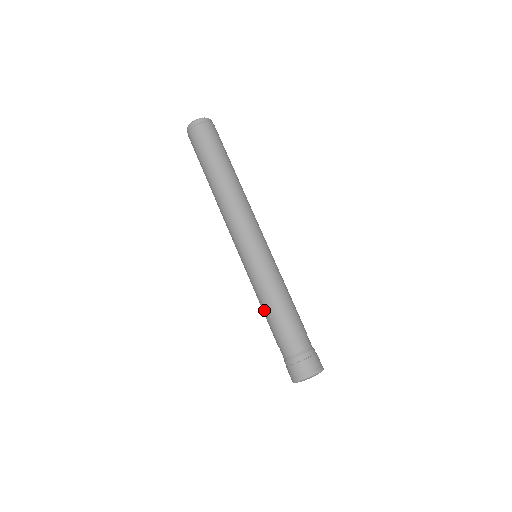
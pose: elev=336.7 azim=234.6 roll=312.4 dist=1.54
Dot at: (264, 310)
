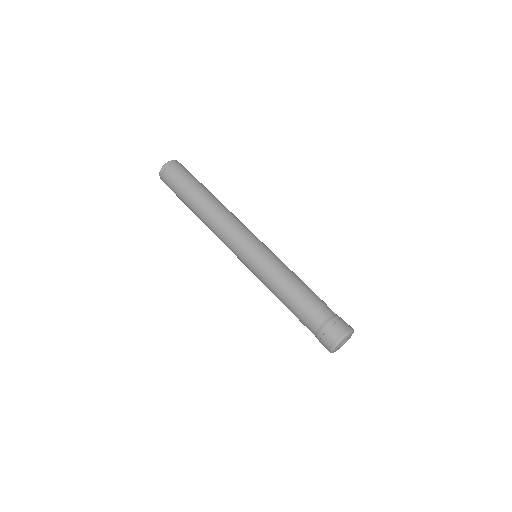
Dot at: (279, 299)
